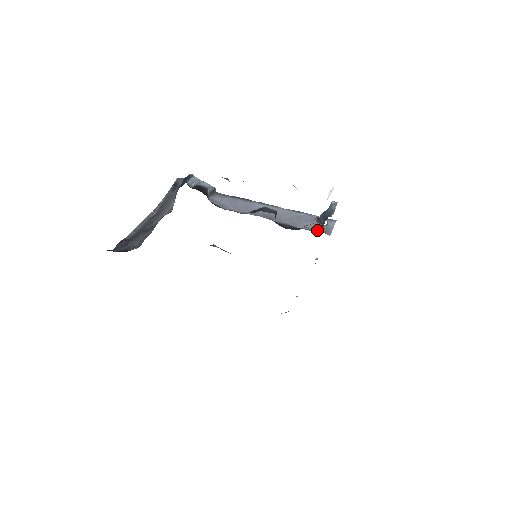
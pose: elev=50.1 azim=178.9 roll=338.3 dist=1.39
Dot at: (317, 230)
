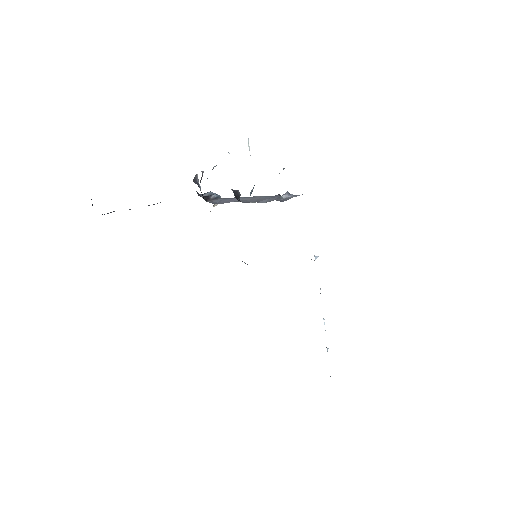
Dot at: occluded
